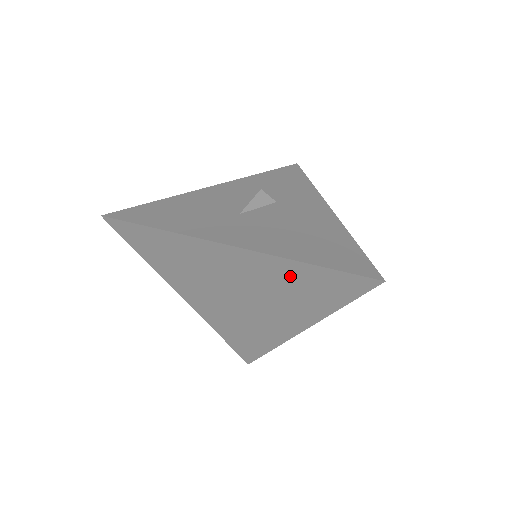
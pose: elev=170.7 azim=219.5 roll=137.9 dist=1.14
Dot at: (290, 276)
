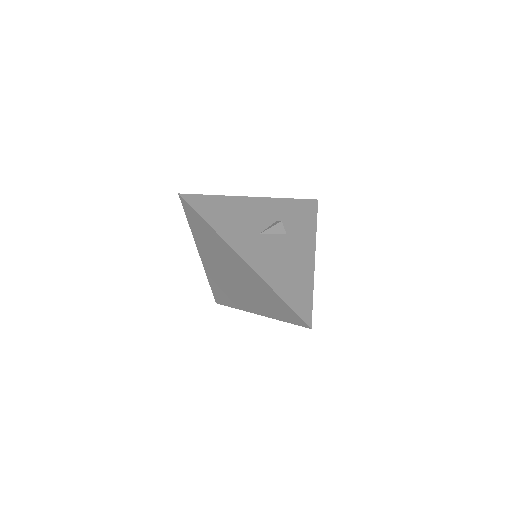
Dot at: (266, 292)
